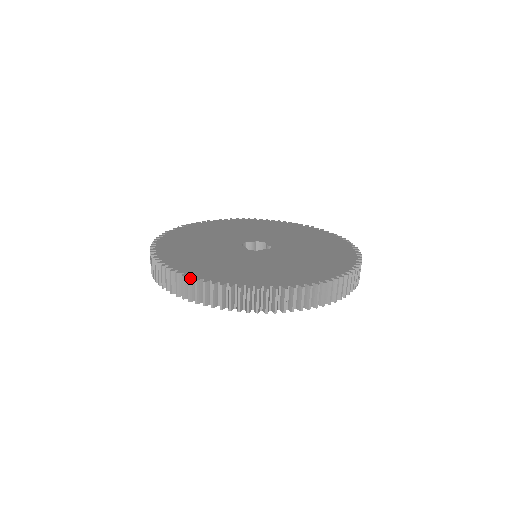
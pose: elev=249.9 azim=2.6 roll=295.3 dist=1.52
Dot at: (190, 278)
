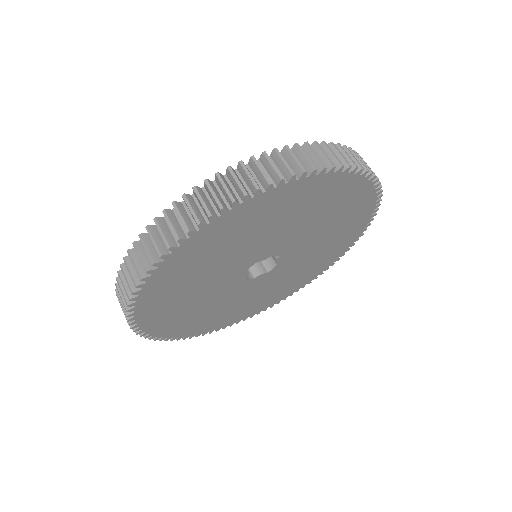
Dot at: (129, 250)
